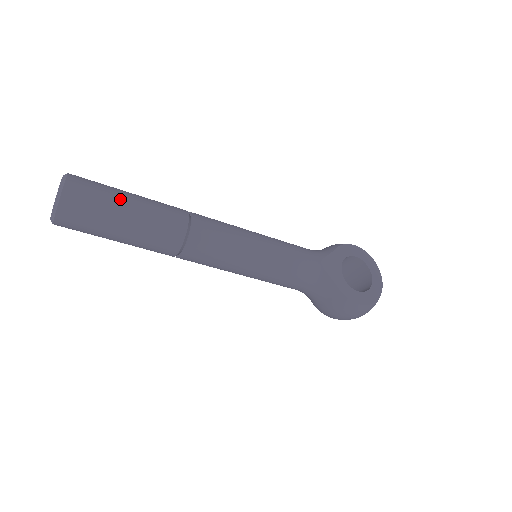
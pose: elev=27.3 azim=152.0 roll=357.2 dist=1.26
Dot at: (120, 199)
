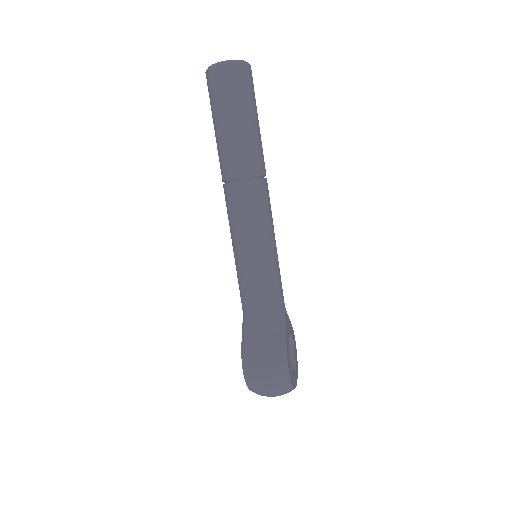
Dot at: occluded
